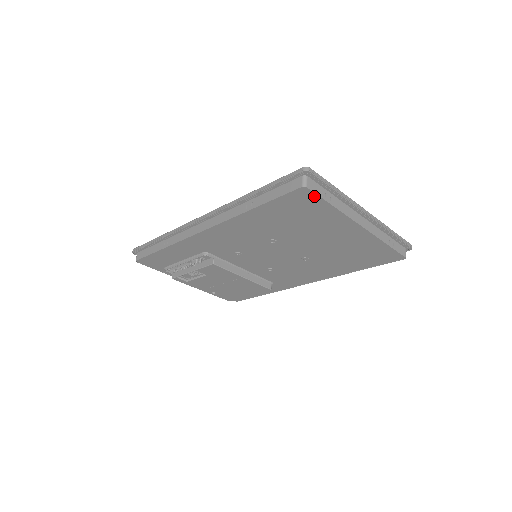
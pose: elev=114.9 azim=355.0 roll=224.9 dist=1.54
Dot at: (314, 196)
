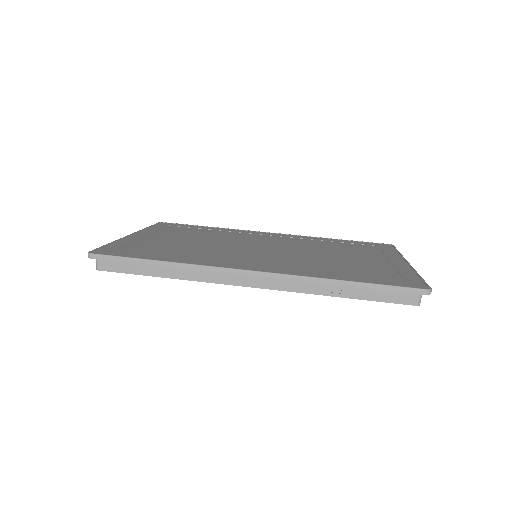
Dot at: occluded
